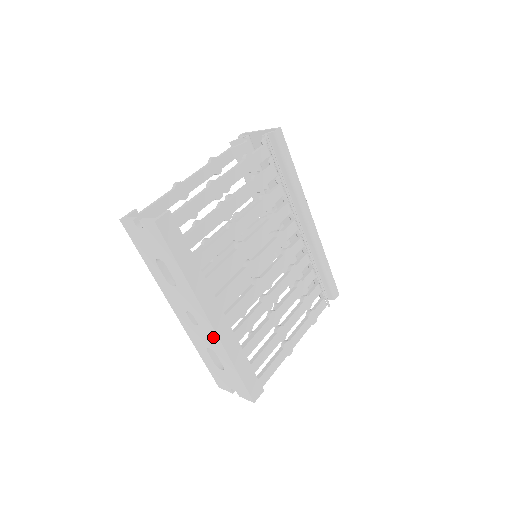
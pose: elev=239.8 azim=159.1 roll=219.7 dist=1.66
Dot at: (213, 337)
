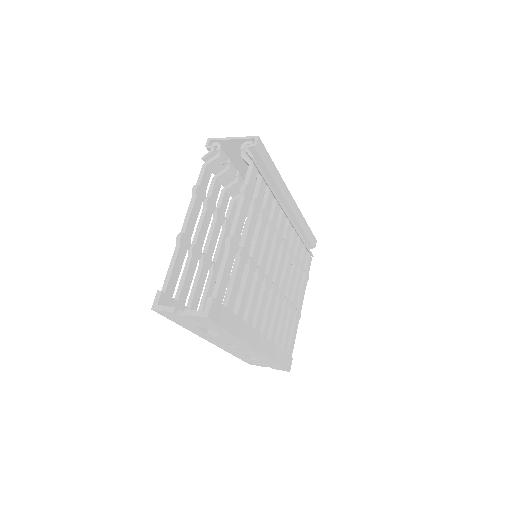
Dot at: (256, 354)
